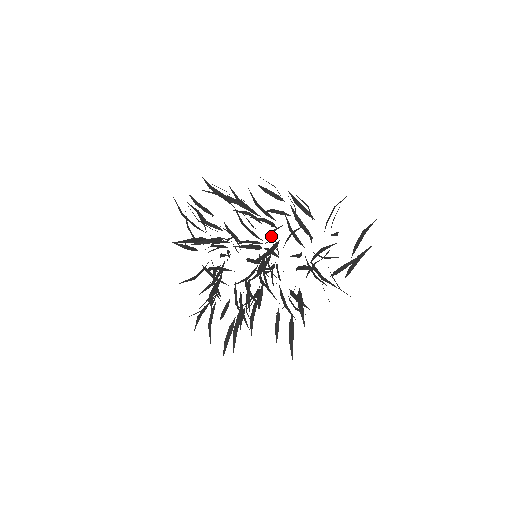
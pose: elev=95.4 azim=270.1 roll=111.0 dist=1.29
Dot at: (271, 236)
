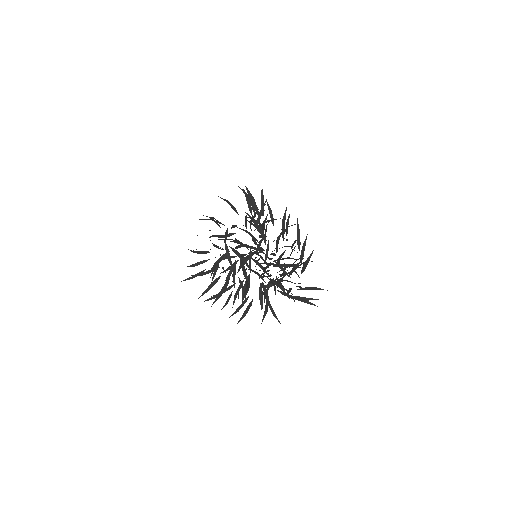
Dot at: (273, 263)
